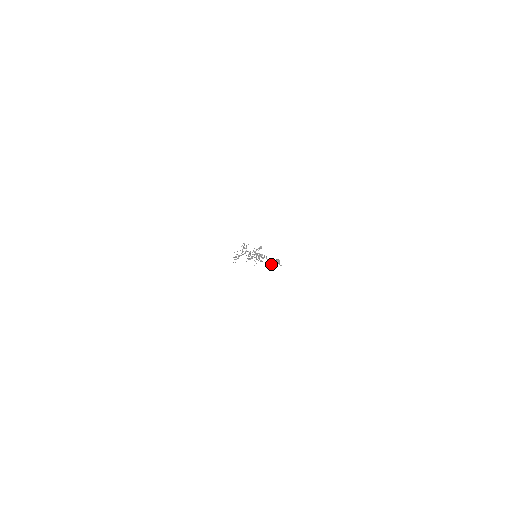
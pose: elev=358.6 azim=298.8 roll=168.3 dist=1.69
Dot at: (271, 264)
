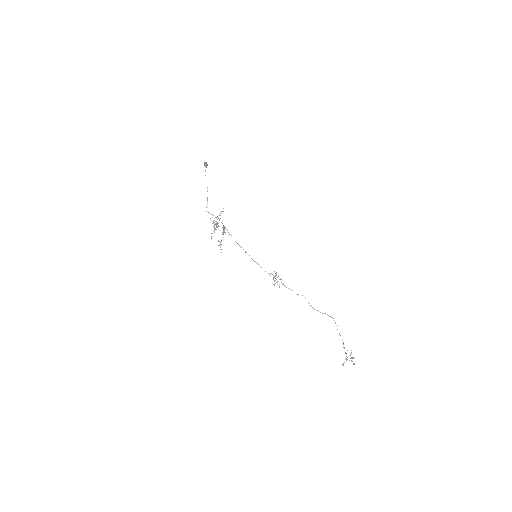
Dot at: occluded
